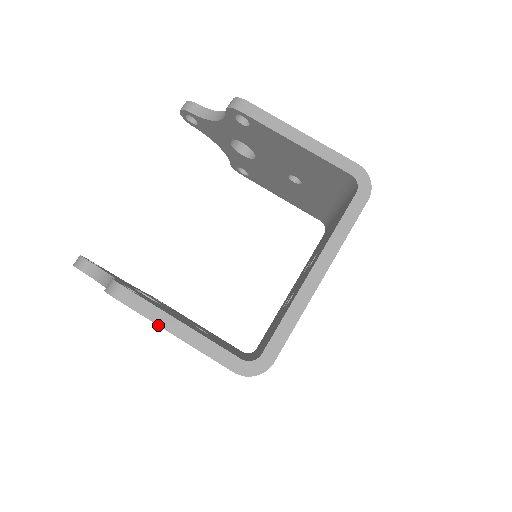
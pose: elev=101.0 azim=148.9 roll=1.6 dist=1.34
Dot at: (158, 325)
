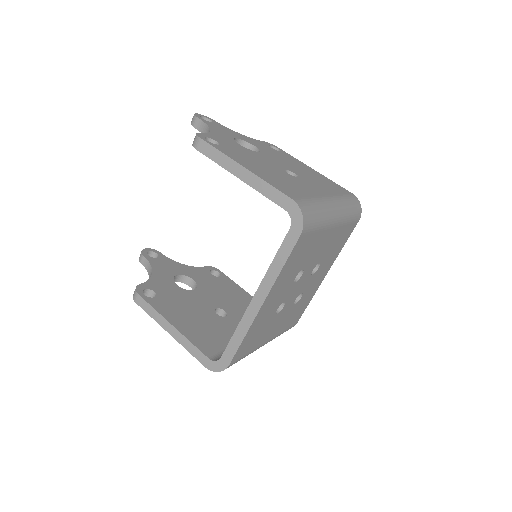
Dot at: occluded
